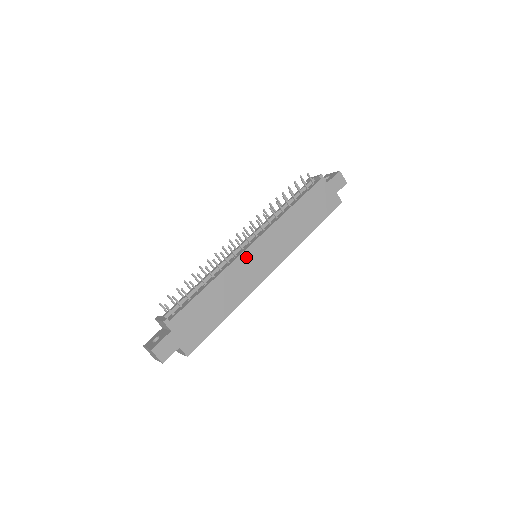
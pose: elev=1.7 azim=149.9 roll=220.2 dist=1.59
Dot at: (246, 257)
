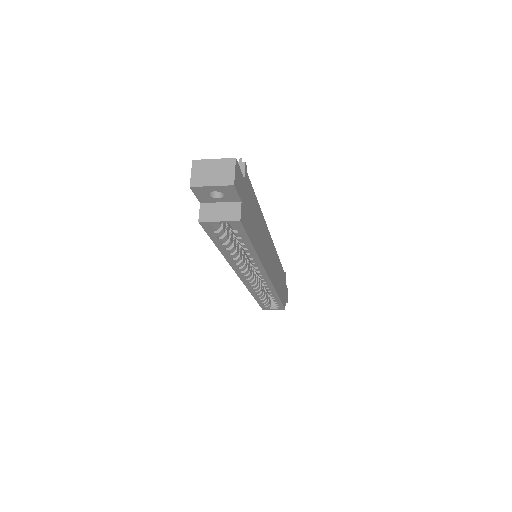
Dot at: (268, 237)
